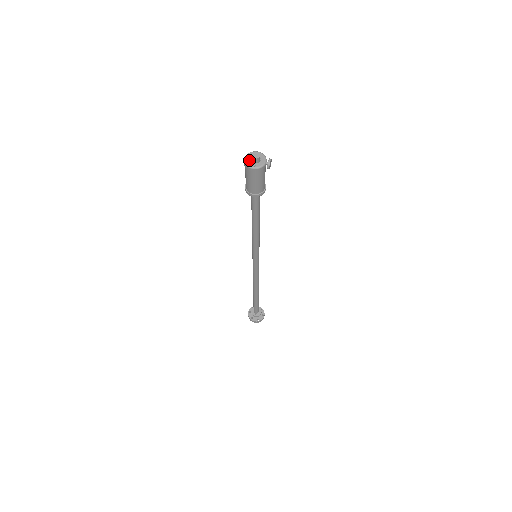
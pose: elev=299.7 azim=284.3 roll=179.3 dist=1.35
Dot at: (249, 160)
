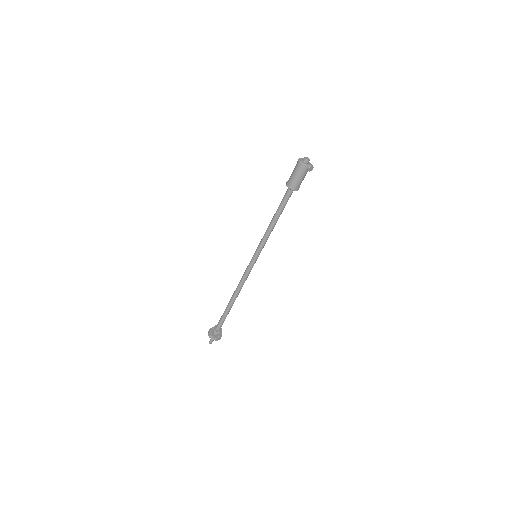
Dot at: (302, 159)
